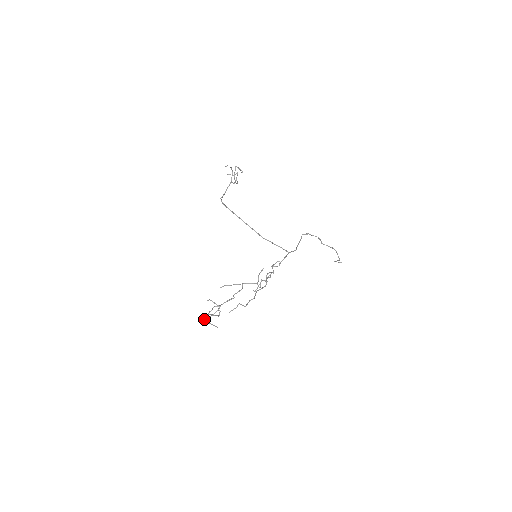
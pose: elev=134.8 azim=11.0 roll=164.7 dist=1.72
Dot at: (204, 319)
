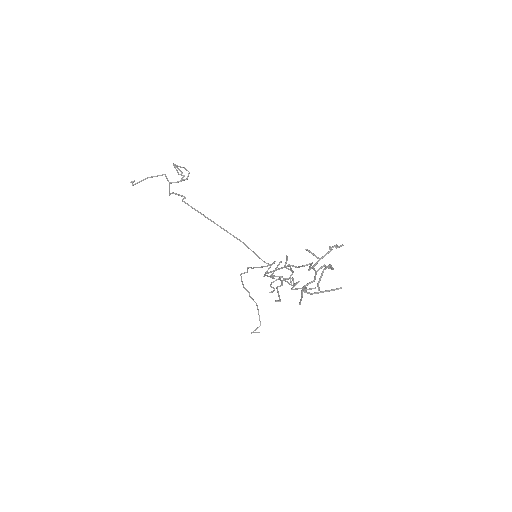
Dot at: (321, 275)
